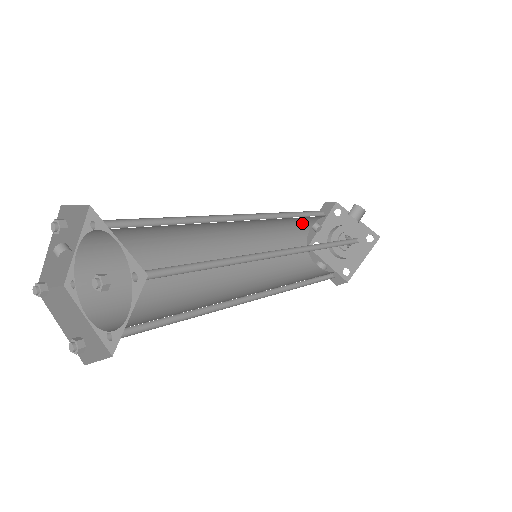
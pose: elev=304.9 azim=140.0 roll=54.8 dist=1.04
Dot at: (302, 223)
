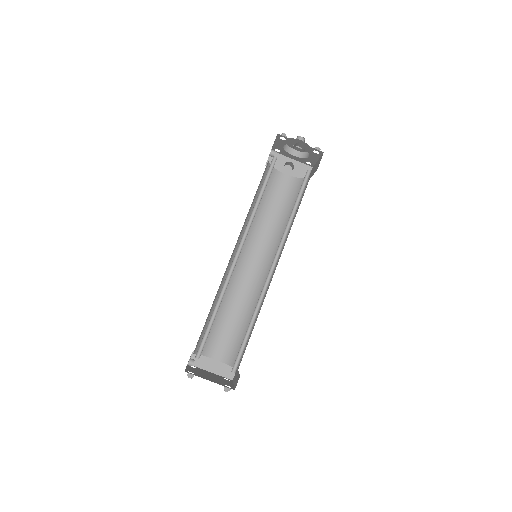
Dot at: occluded
